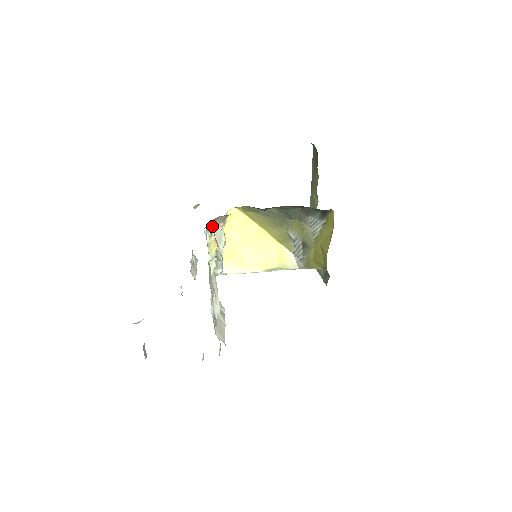
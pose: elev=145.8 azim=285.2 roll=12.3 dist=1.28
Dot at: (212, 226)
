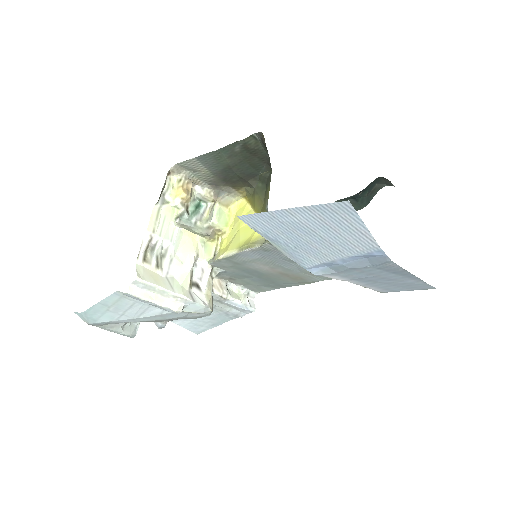
Dot at: (203, 195)
